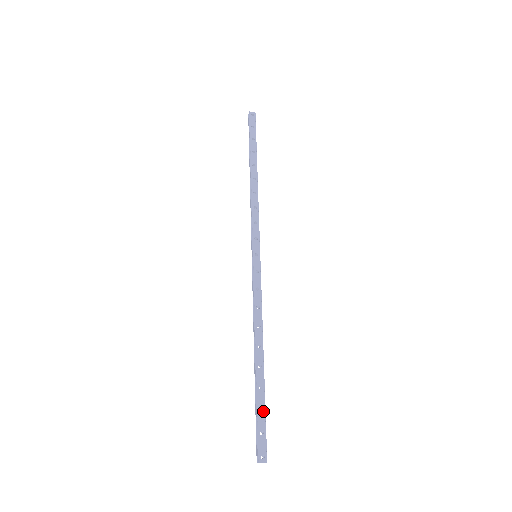
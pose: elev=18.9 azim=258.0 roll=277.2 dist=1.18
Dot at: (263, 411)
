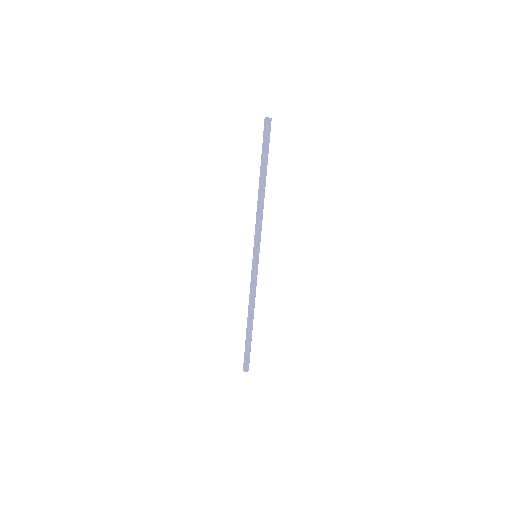
Dot at: (250, 349)
